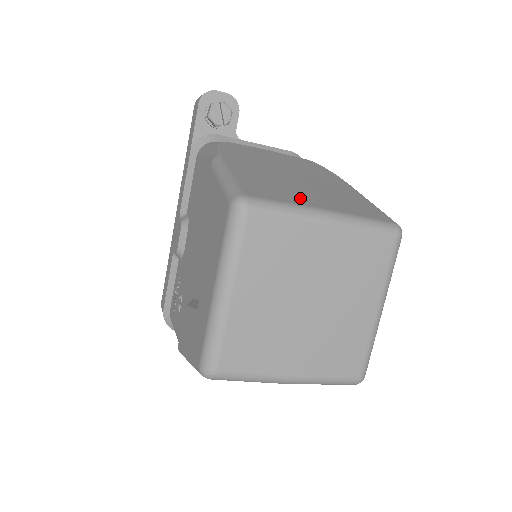
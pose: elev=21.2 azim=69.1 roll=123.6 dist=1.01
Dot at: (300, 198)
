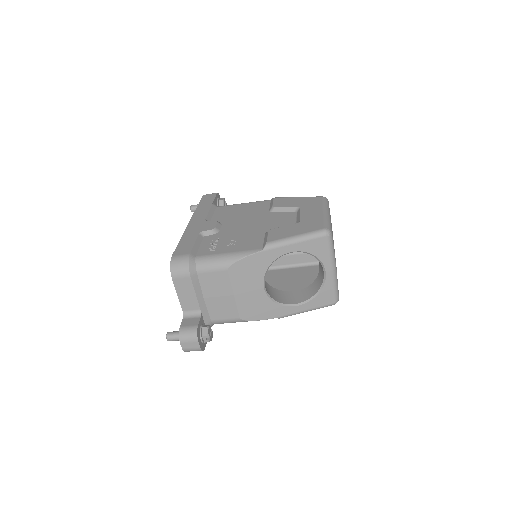
Dot at: occluded
